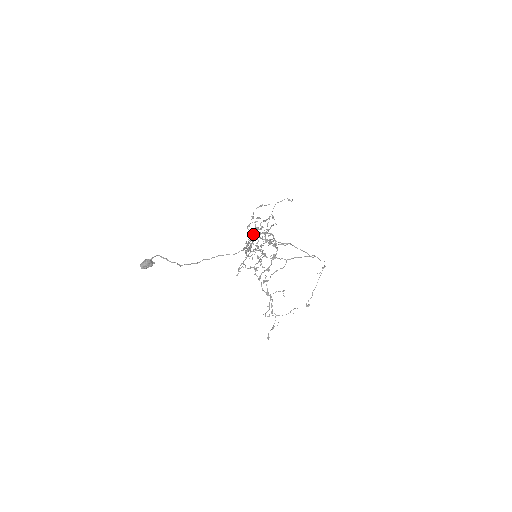
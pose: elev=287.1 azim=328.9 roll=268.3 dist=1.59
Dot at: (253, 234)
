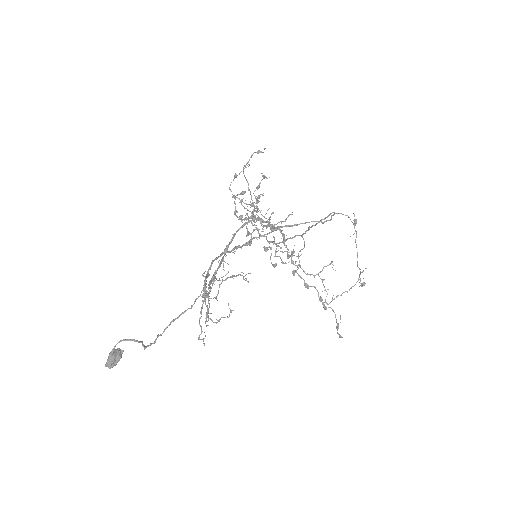
Dot at: (246, 219)
